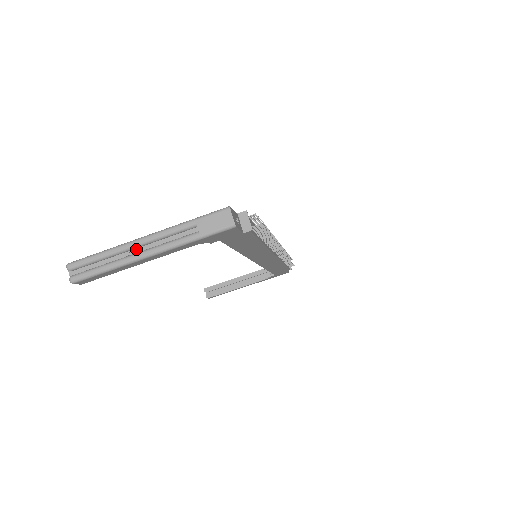
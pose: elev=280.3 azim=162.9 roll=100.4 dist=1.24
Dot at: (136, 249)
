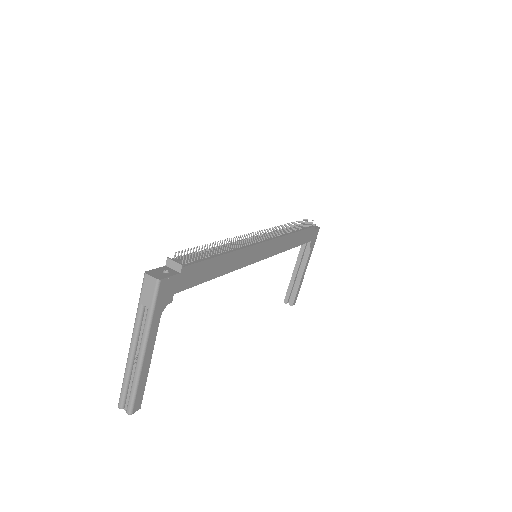
Dot at: (136, 356)
